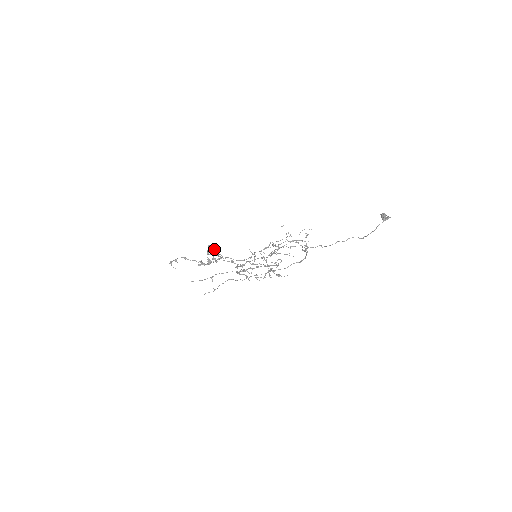
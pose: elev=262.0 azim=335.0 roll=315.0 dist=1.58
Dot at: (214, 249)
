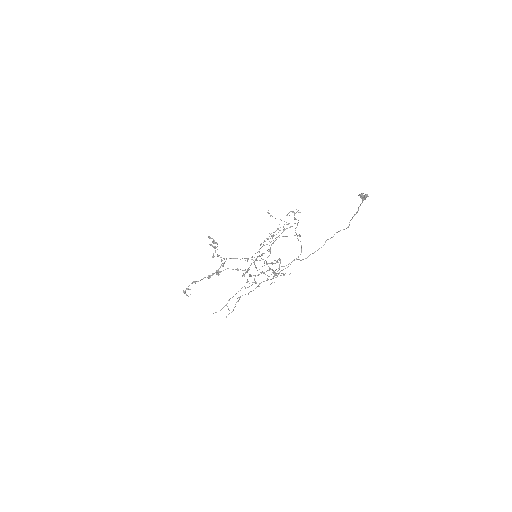
Dot at: (215, 243)
